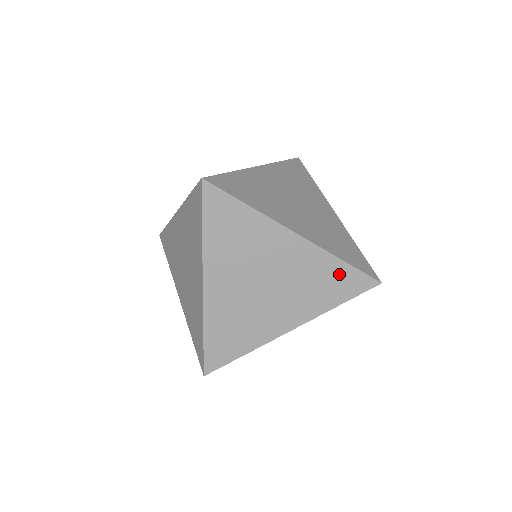
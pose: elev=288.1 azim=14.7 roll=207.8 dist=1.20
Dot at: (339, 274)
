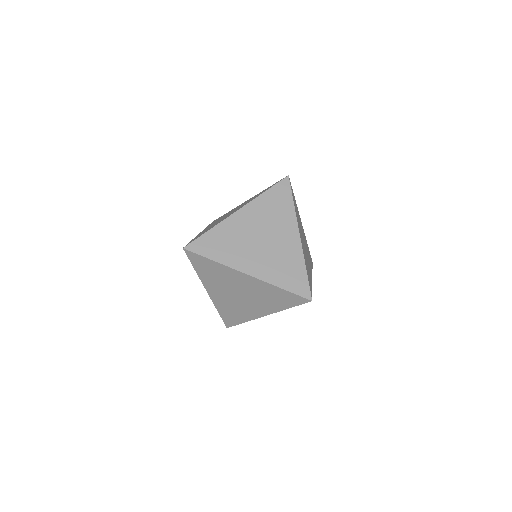
Dot at: occluded
